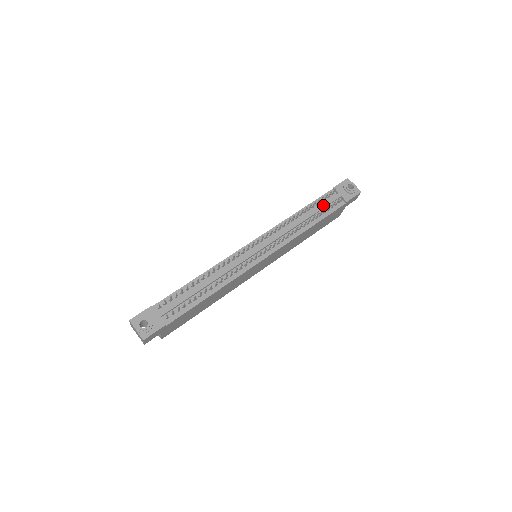
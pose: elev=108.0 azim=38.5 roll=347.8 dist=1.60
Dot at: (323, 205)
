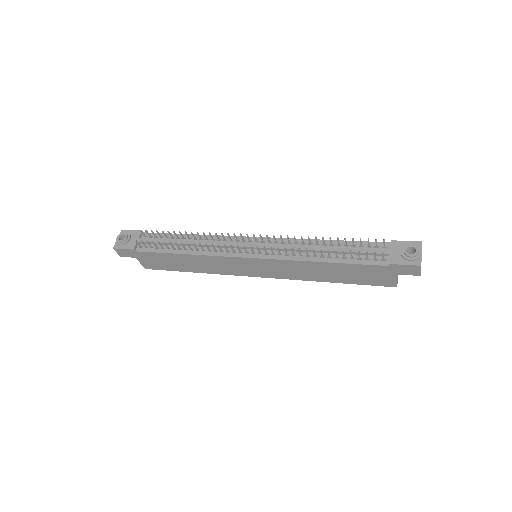
Dot at: (357, 249)
